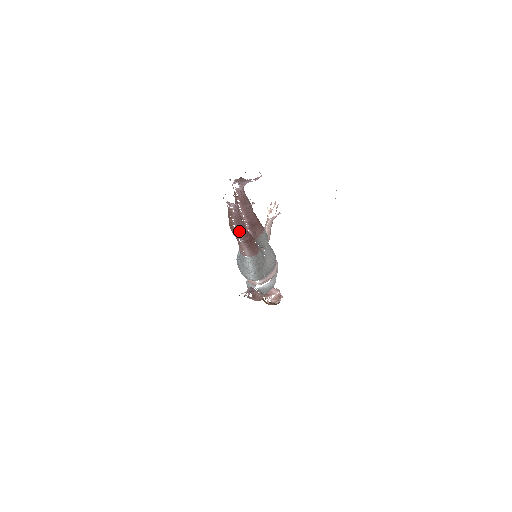
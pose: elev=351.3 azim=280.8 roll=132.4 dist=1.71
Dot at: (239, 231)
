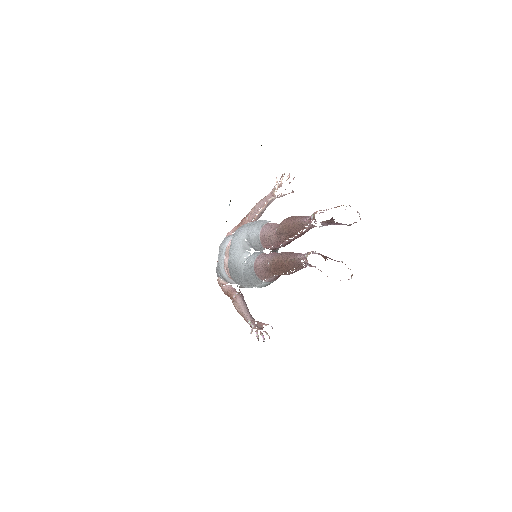
Dot at: (287, 274)
